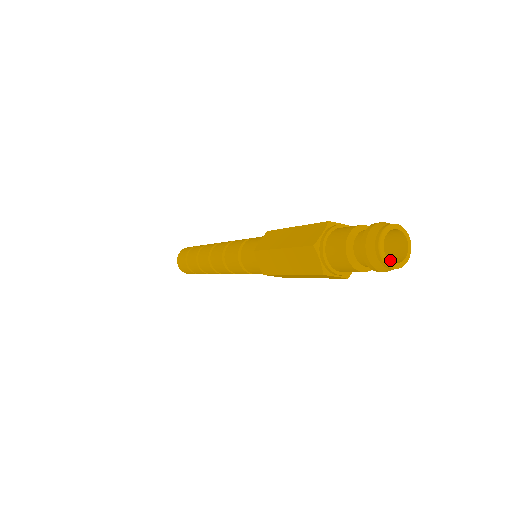
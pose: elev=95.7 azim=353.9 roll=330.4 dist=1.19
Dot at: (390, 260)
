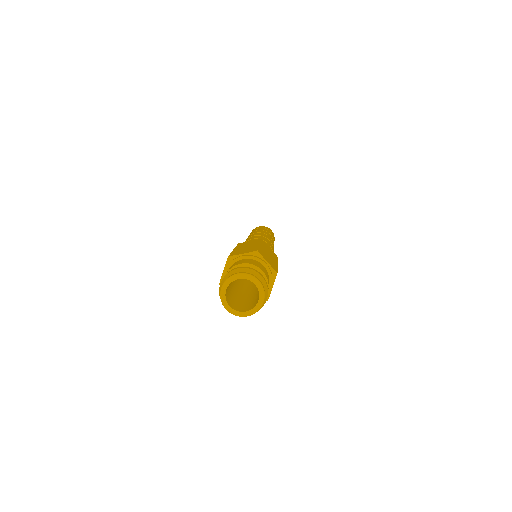
Dot at: (243, 307)
